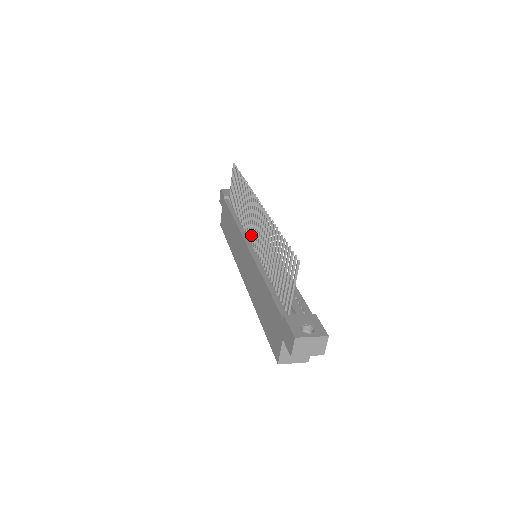
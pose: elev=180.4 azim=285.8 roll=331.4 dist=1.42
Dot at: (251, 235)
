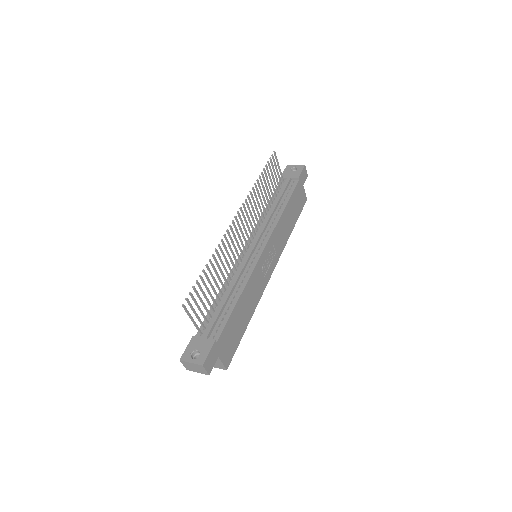
Dot at: (248, 239)
